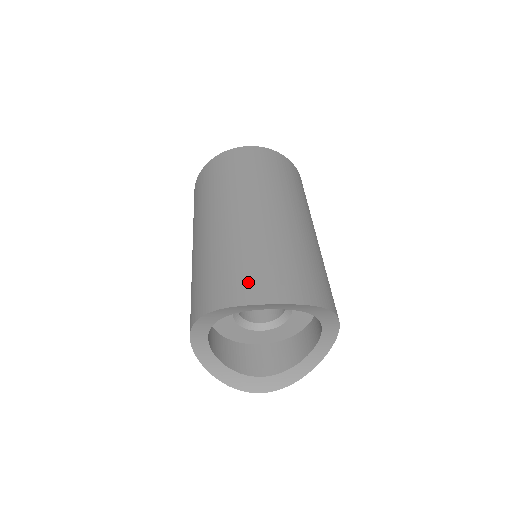
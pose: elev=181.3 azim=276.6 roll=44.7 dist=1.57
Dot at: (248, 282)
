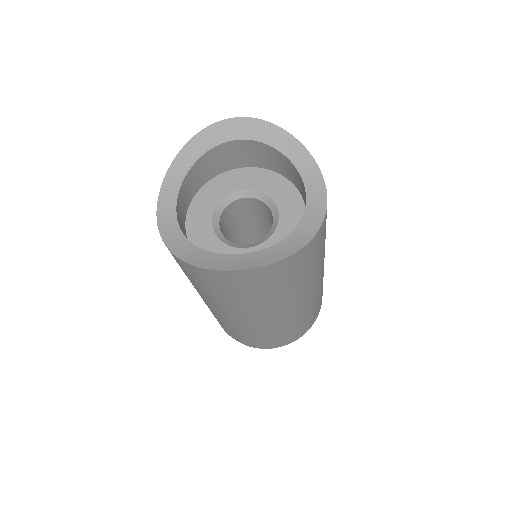
Dot at: occluded
